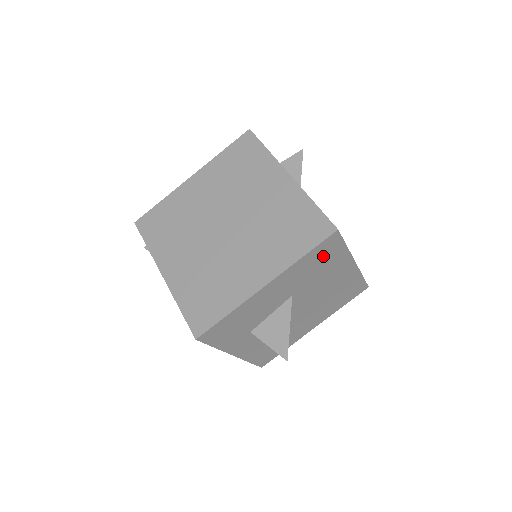
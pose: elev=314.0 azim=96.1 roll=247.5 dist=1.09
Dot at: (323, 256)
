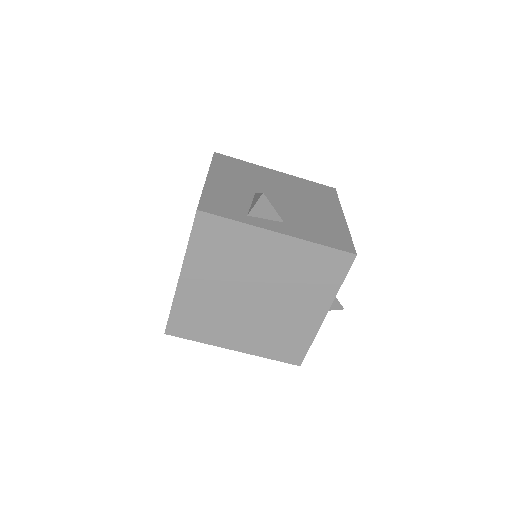
Dot at: occluded
